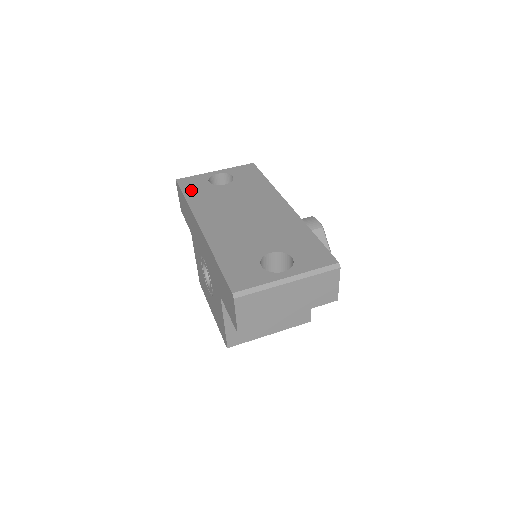
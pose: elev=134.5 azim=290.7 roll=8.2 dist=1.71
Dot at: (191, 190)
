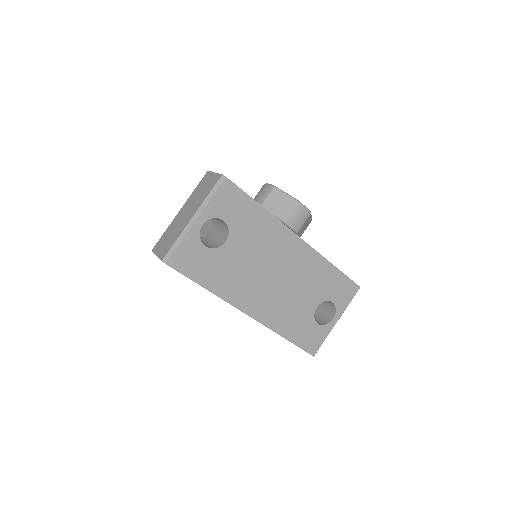
Dot at: (200, 273)
